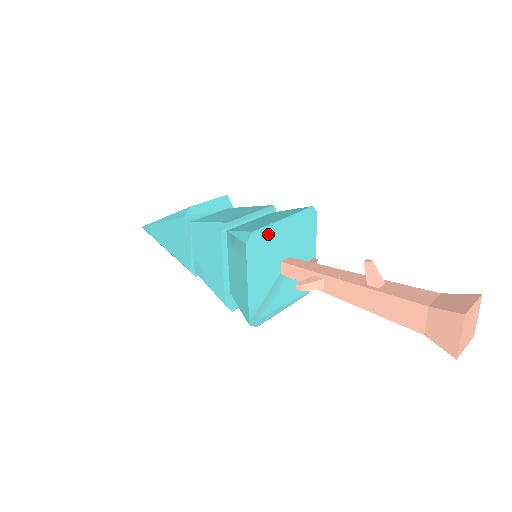
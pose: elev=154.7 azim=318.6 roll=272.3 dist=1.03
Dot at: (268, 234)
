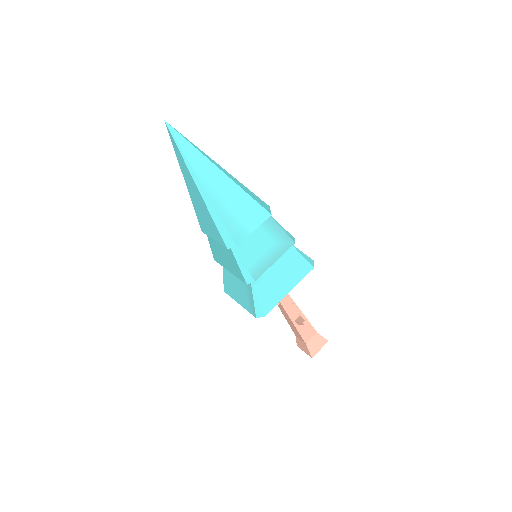
Dot at: (273, 302)
